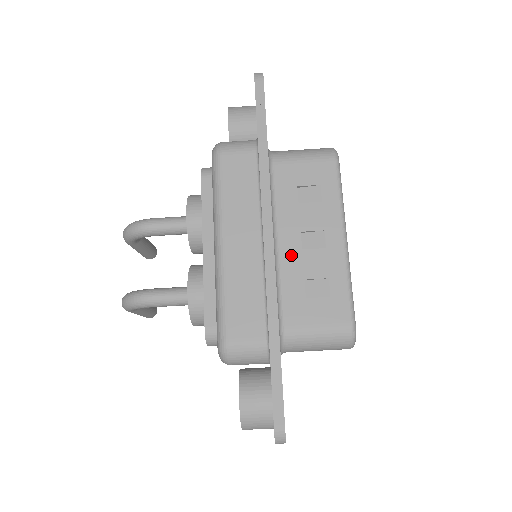
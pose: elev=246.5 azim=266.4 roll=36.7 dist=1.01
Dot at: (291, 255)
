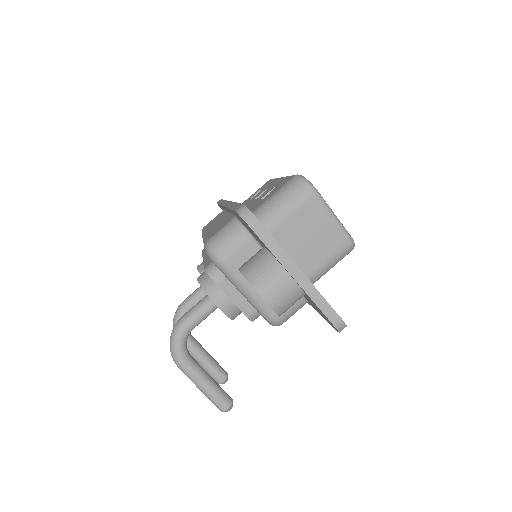
Dot at: (250, 205)
